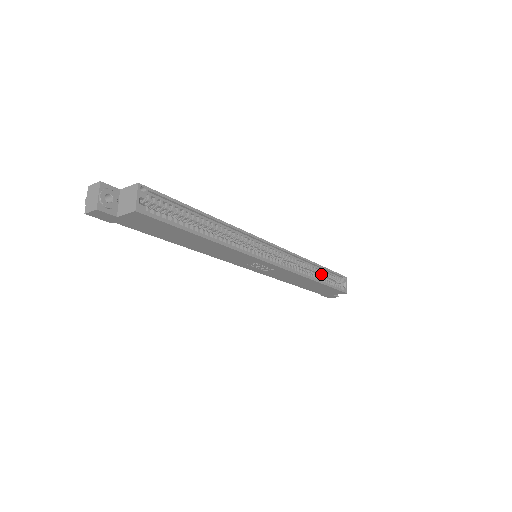
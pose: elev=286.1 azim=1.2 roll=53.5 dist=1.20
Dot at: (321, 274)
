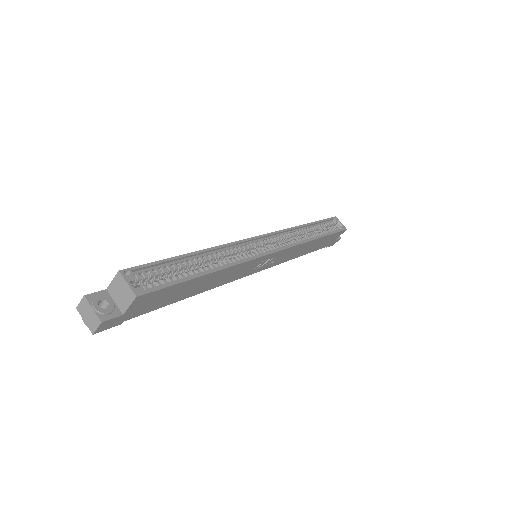
Dot at: (316, 230)
